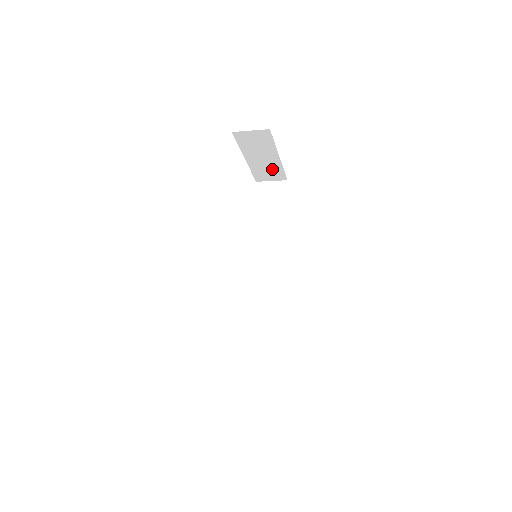
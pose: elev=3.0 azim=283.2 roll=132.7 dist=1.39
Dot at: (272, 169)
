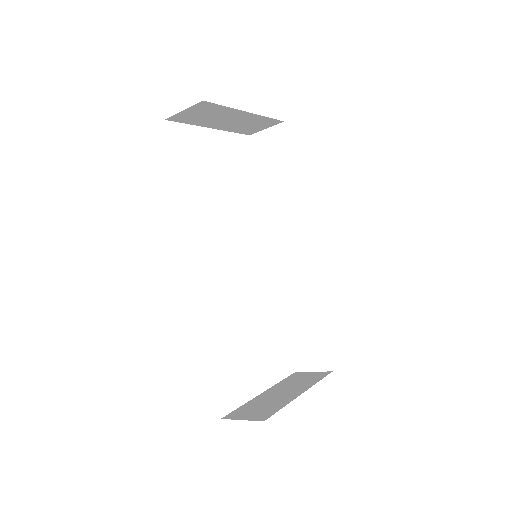
Dot at: (254, 122)
